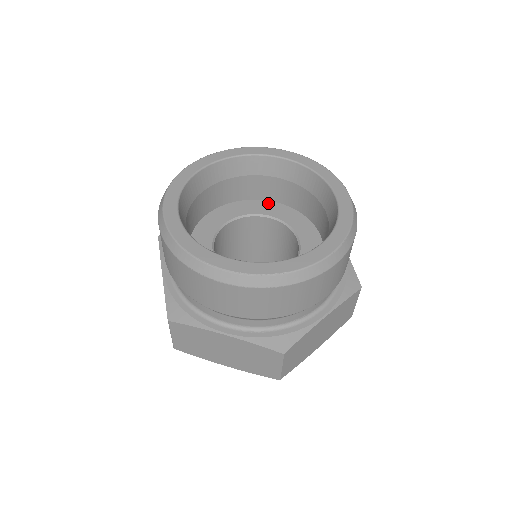
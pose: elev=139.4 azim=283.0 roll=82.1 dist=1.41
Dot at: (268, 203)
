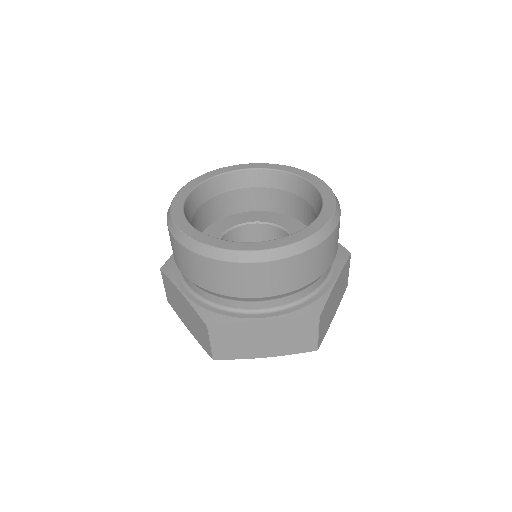
Dot at: (296, 221)
